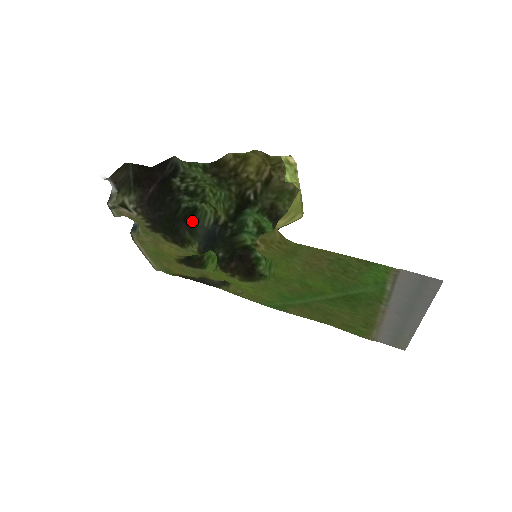
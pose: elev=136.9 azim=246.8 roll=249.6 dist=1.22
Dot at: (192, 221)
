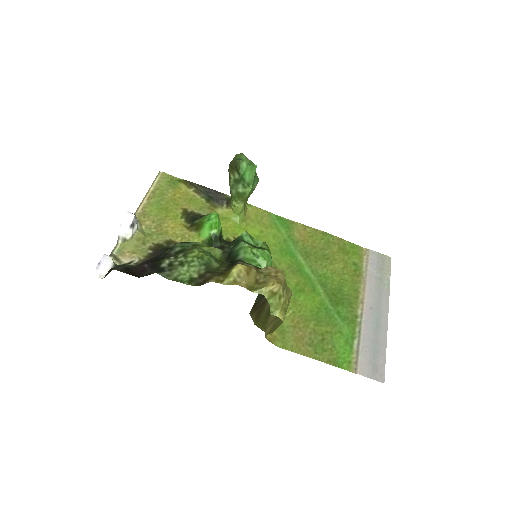
Dot at: occluded
